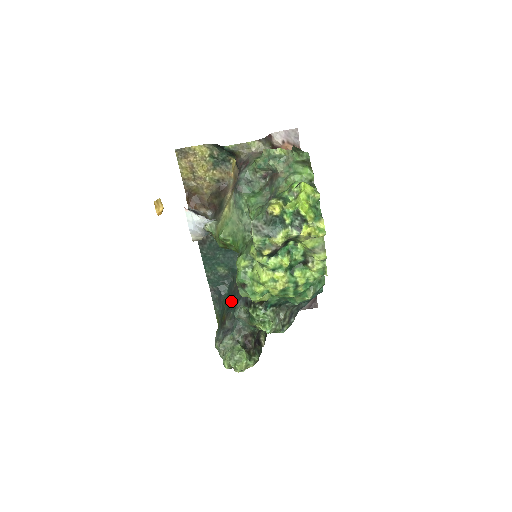
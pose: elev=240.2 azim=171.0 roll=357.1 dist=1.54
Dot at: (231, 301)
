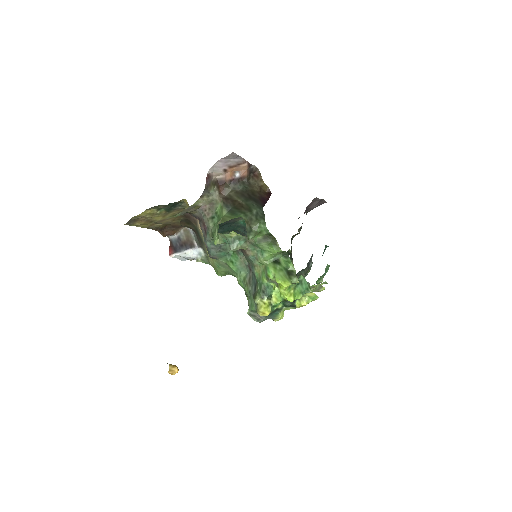
Dot at: occluded
